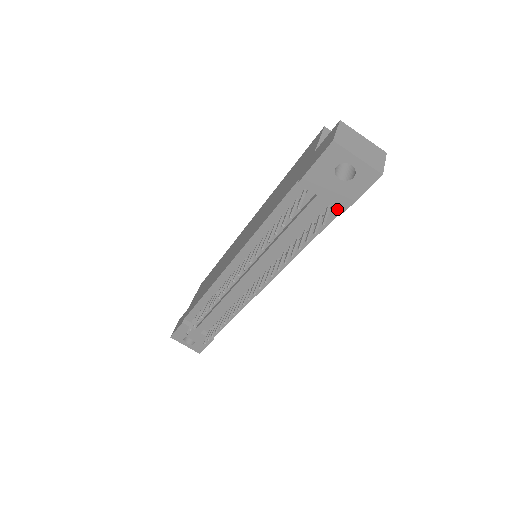
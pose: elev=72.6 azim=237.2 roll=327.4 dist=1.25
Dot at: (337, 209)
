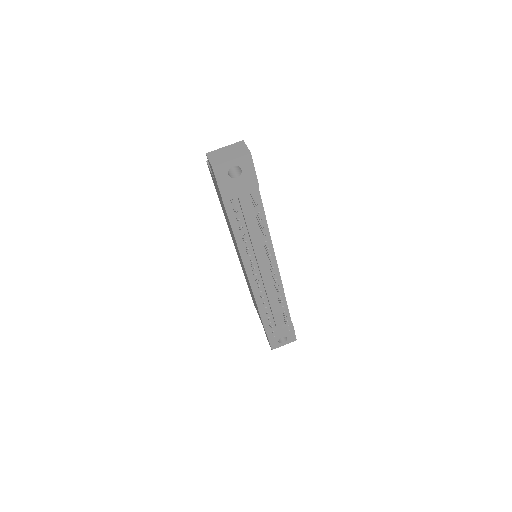
Dot at: (255, 190)
